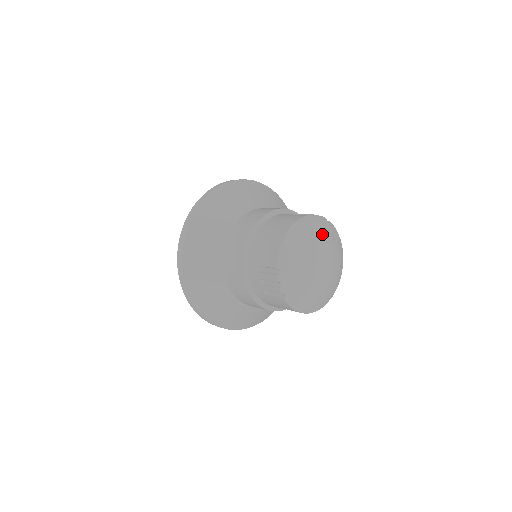
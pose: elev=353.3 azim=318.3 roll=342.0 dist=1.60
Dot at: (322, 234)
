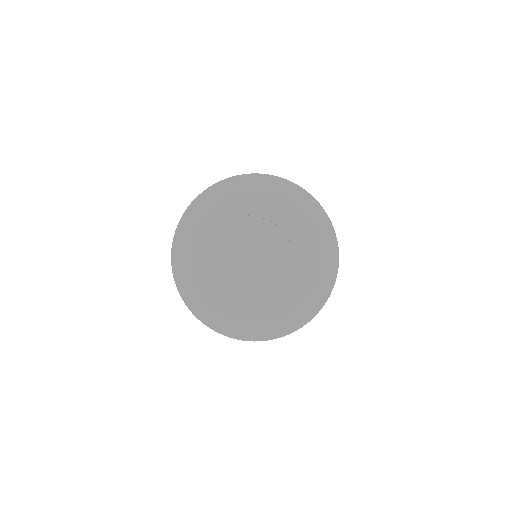
Dot at: (232, 225)
